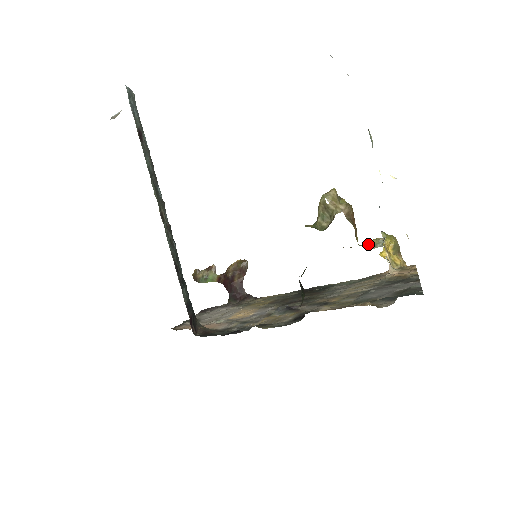
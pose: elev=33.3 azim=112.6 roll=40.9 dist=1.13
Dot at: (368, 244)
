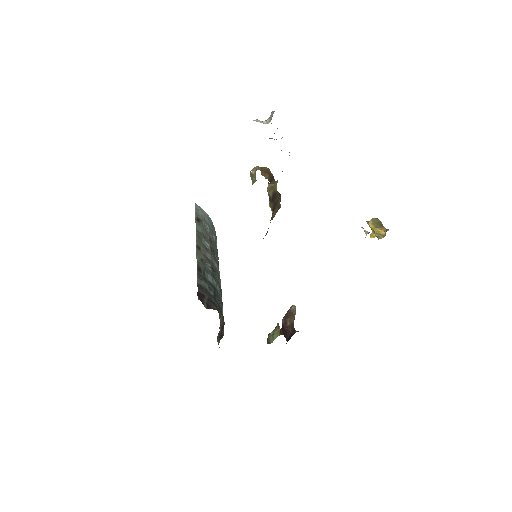
Dot at: occluded
